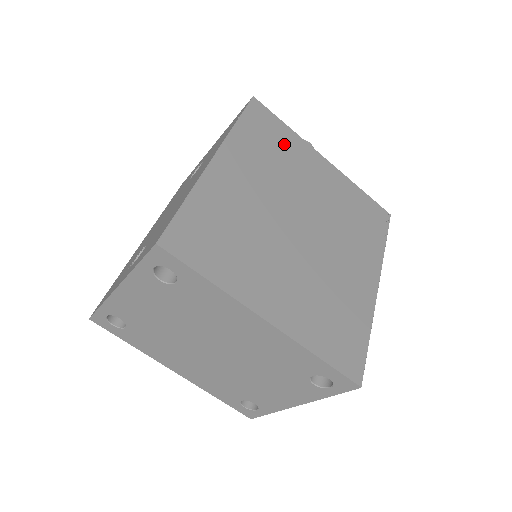
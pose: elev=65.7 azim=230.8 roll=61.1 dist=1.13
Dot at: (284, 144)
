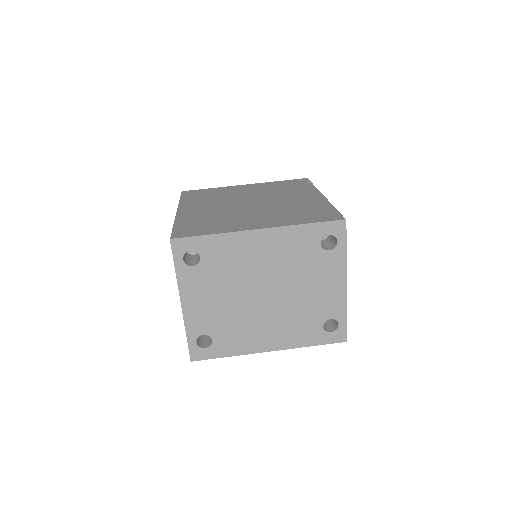
Dot at: (214, 192)
